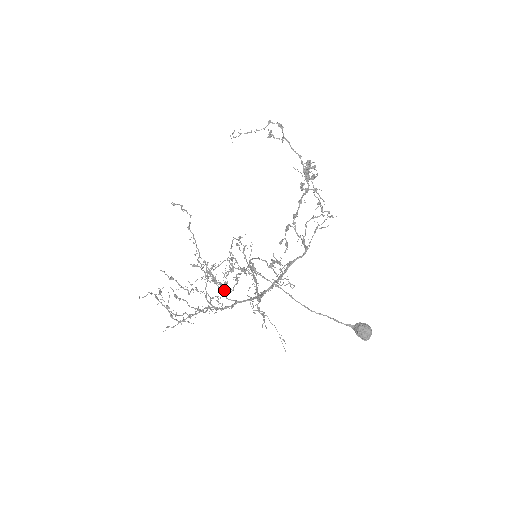
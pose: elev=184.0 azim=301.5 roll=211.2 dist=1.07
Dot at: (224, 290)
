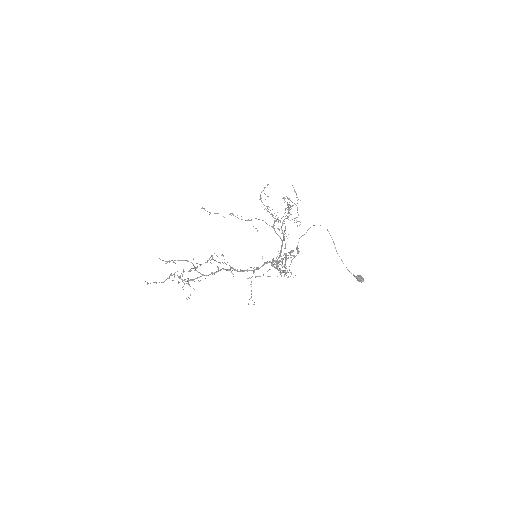
Dot at: occluded
